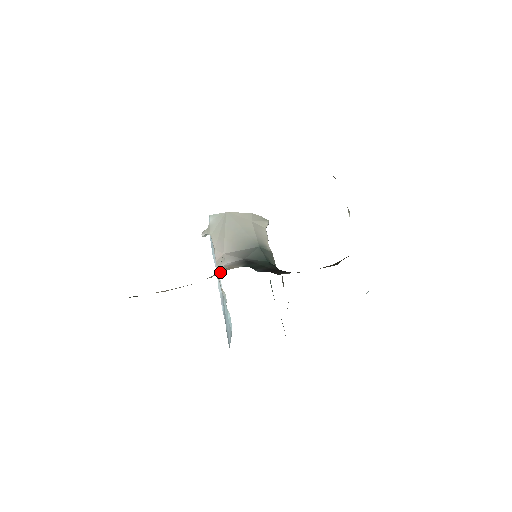
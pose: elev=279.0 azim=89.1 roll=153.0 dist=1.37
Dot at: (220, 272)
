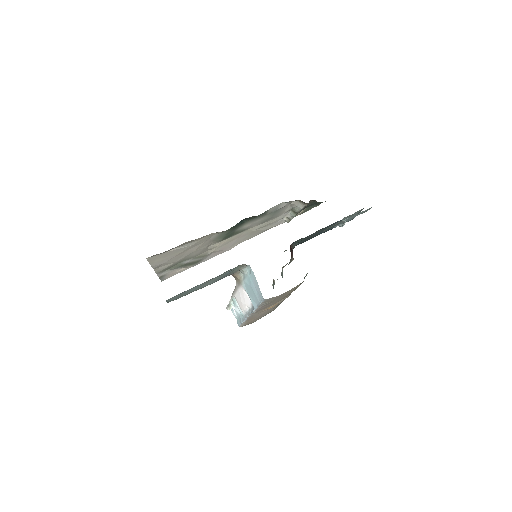
Dot at: occluded
